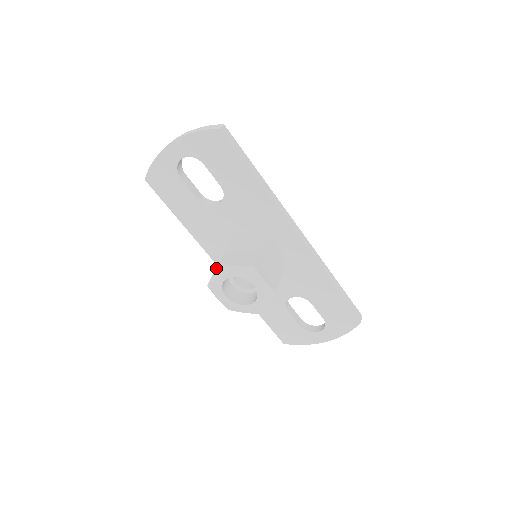
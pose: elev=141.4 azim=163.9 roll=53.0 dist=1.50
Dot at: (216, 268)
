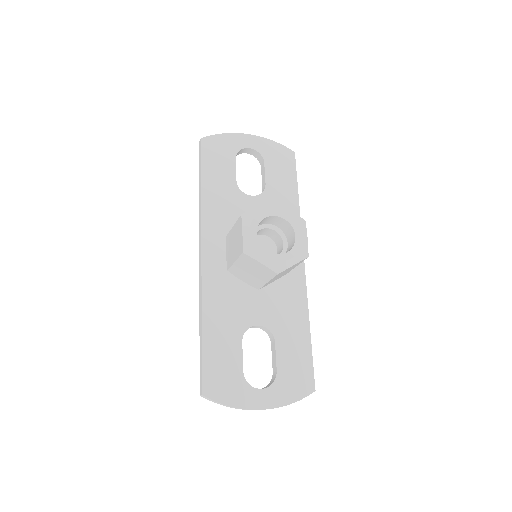
Dot at: (267, 202)
